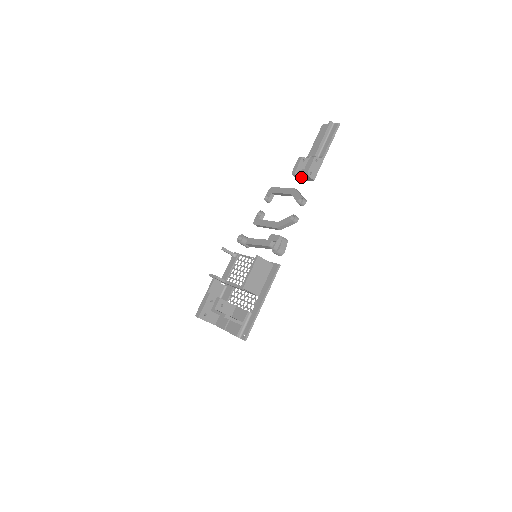
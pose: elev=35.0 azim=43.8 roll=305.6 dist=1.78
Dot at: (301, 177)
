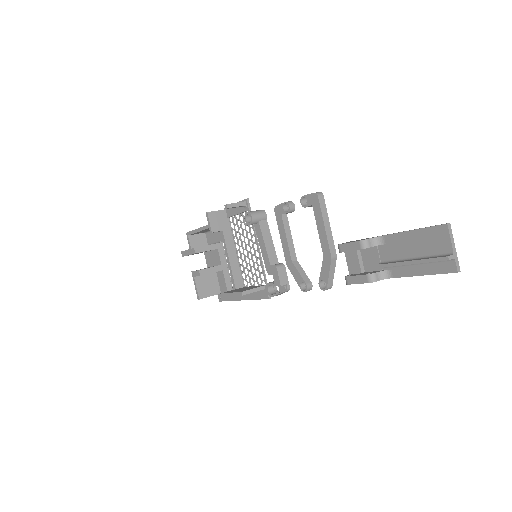
Dot at: (346, 260)
